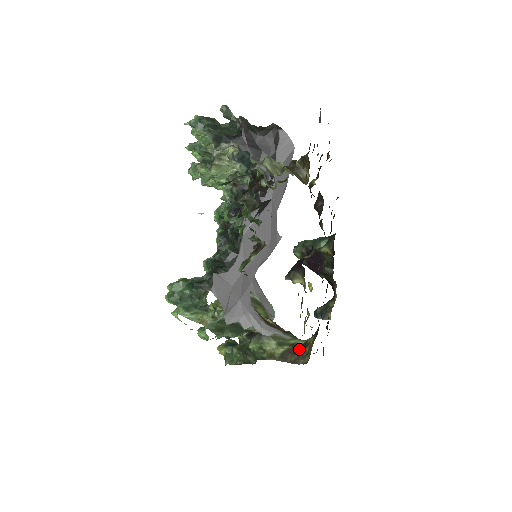
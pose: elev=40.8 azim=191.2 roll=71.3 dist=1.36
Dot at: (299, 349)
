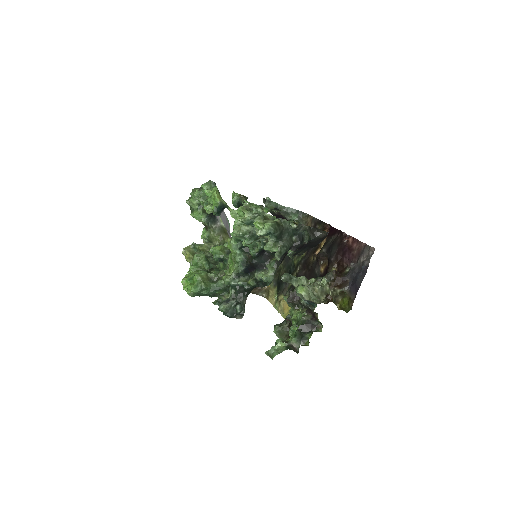
Dot at: occluded
